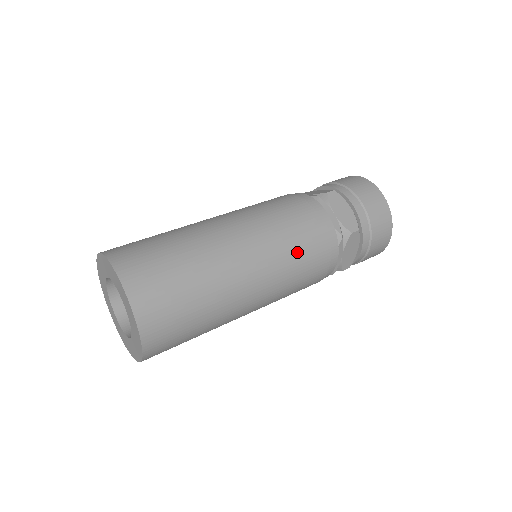
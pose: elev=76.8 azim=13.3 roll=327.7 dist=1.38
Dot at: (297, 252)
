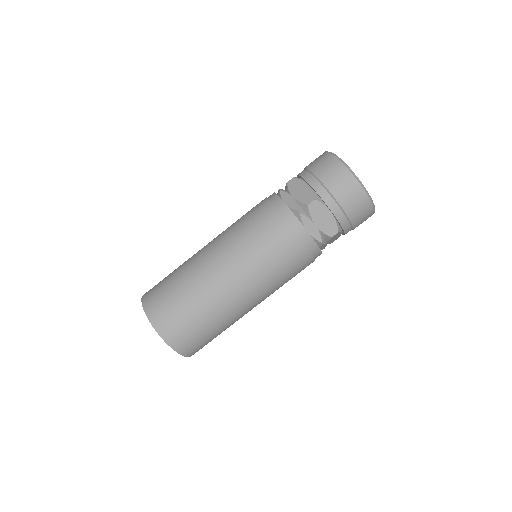
Dot at: (284, 273)
